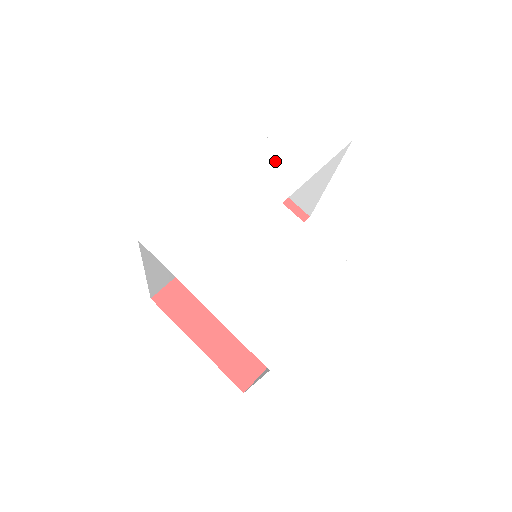
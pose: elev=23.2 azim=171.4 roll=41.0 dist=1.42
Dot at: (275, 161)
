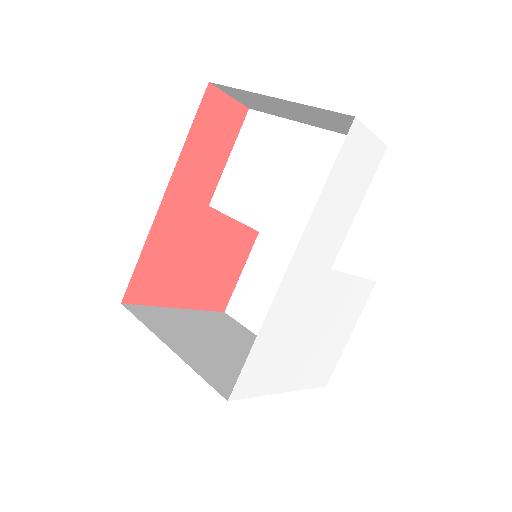
Dot at: (325, 228)
